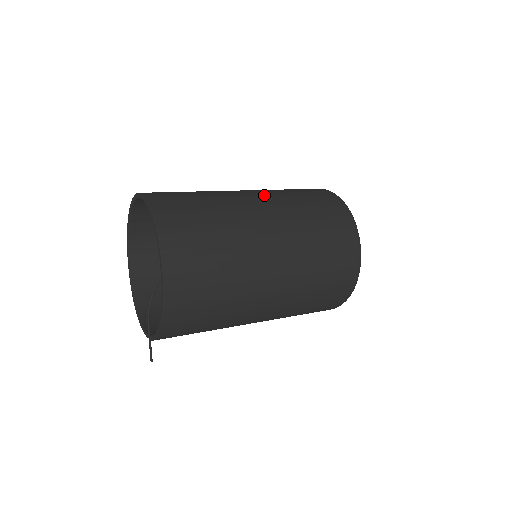
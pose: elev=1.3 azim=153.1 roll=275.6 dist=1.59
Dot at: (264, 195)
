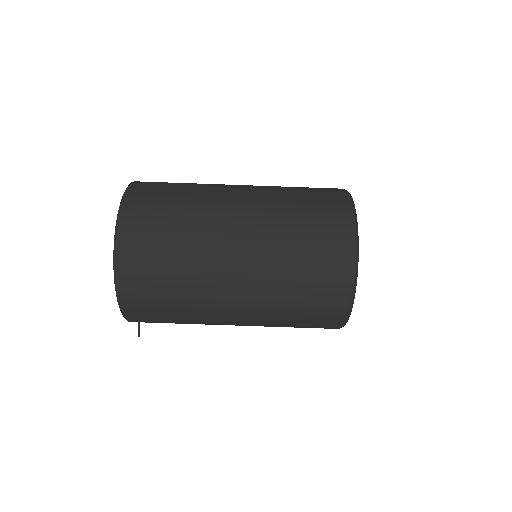
Dot at: (255, 198)
